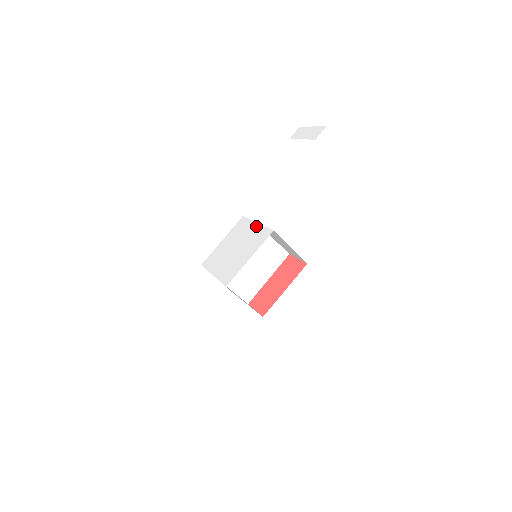
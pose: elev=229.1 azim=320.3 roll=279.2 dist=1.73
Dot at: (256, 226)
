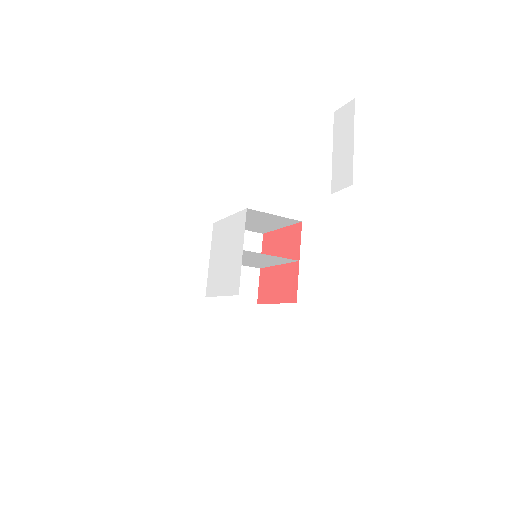
Dot at: (240, 256)
